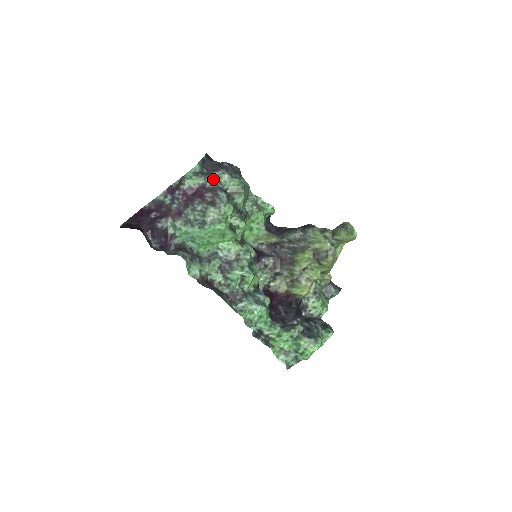
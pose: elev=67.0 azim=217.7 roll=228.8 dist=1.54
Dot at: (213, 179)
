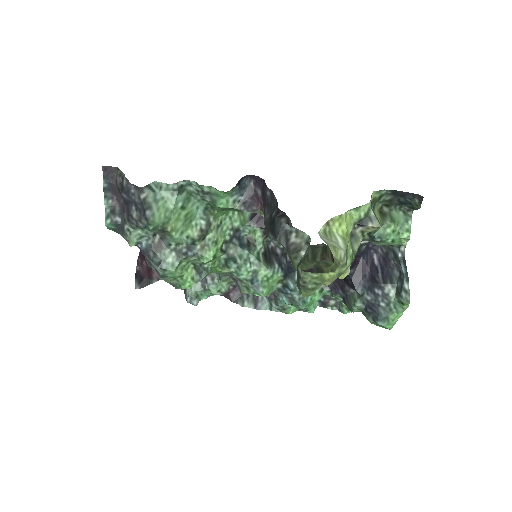
Dot at: (130, 245)
